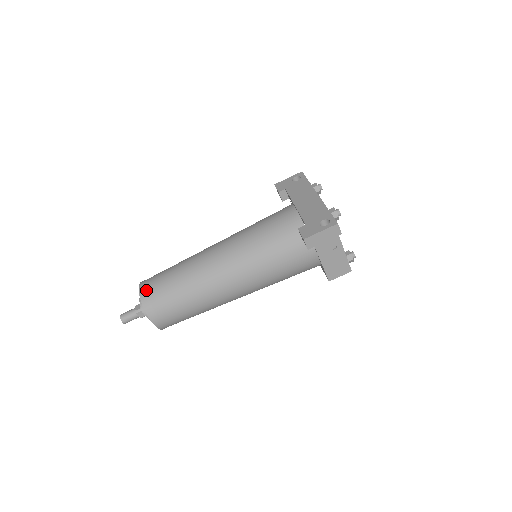
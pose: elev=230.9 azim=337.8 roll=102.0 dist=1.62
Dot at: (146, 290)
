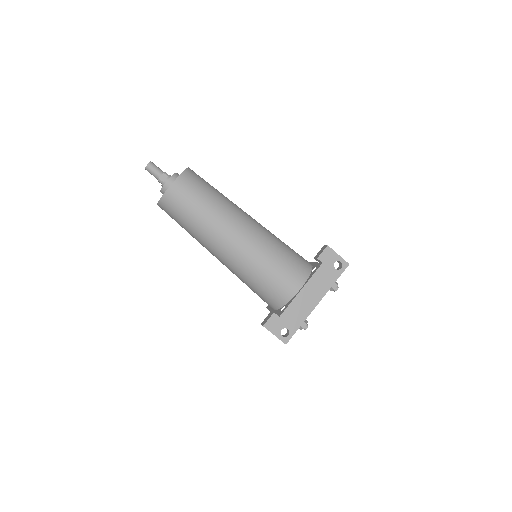
Dot at: (174, 194)
